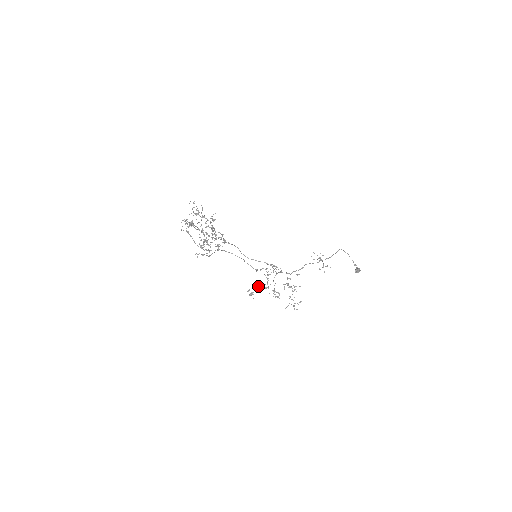
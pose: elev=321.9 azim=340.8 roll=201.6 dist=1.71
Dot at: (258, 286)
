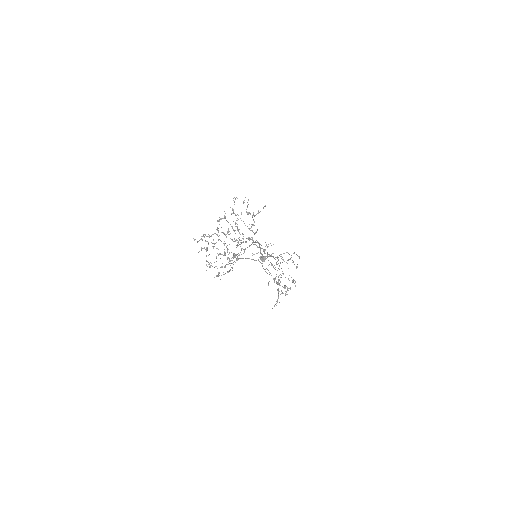
Dot at: (277, 284)
